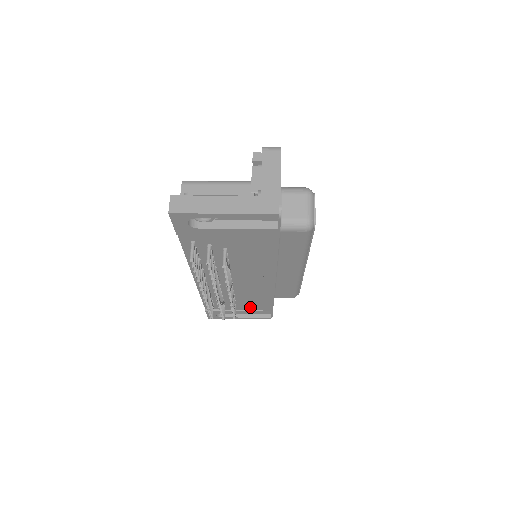
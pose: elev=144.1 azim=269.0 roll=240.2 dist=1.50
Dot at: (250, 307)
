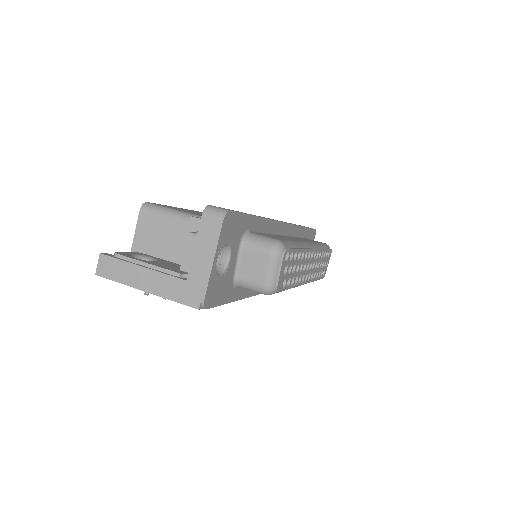
Dot at: occluded
